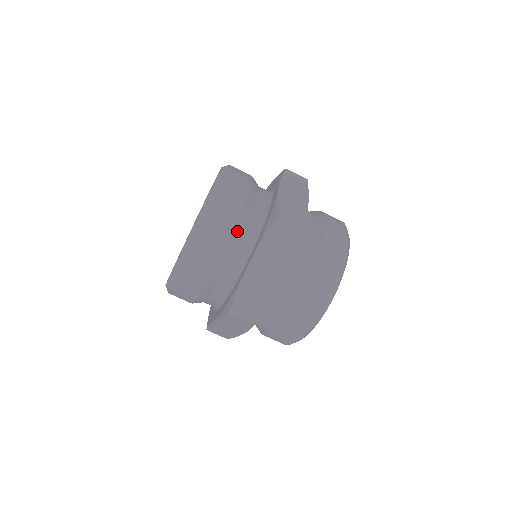
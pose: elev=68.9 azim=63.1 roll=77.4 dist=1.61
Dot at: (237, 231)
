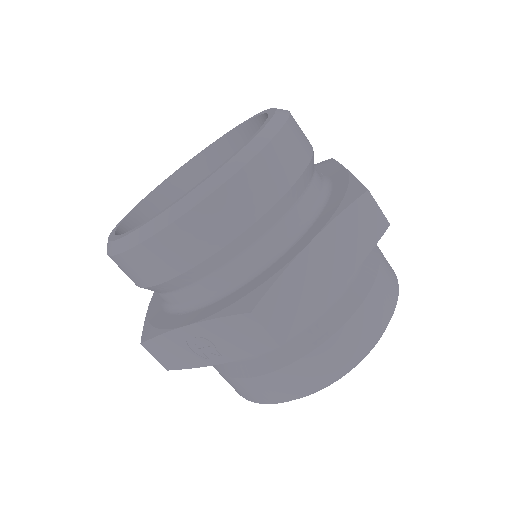
Dot at: (199, 271)
